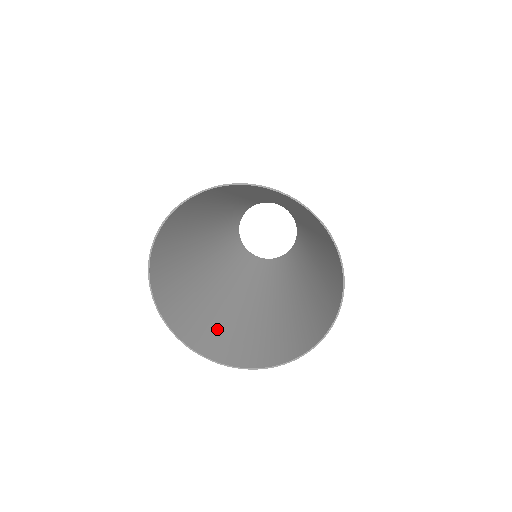
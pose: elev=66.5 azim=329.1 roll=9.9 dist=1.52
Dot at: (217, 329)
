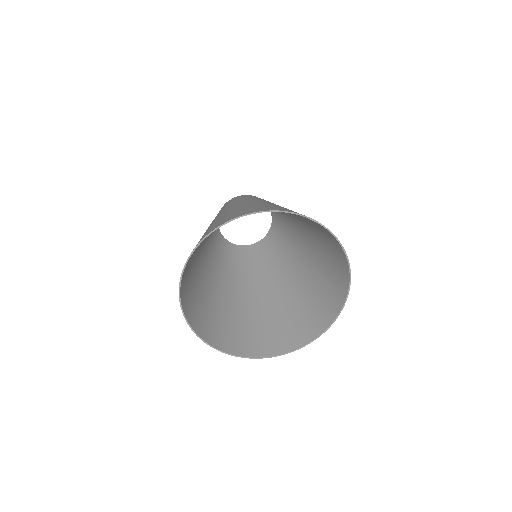
Dot at: (222, 322)
